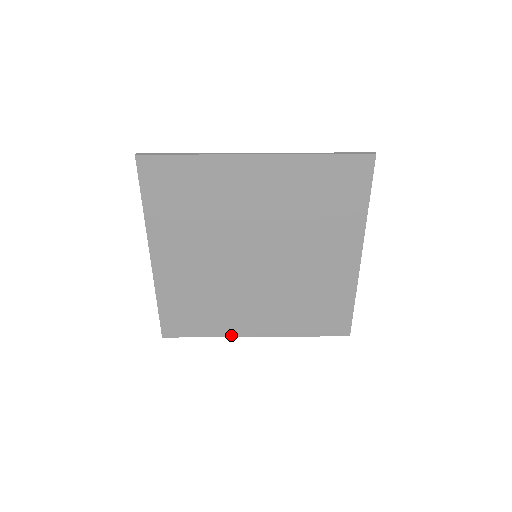
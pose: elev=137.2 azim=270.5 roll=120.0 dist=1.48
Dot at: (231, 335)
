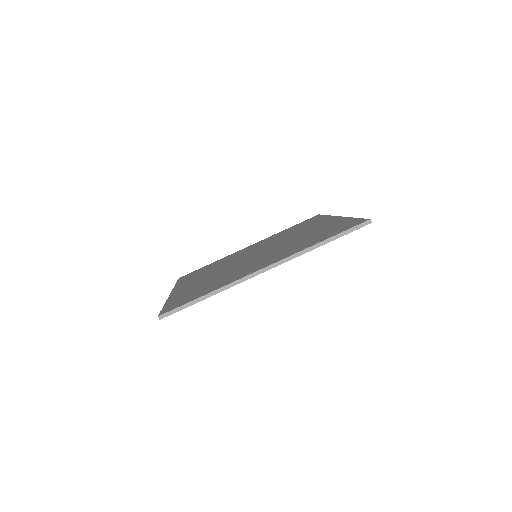
Dot at: occluded
